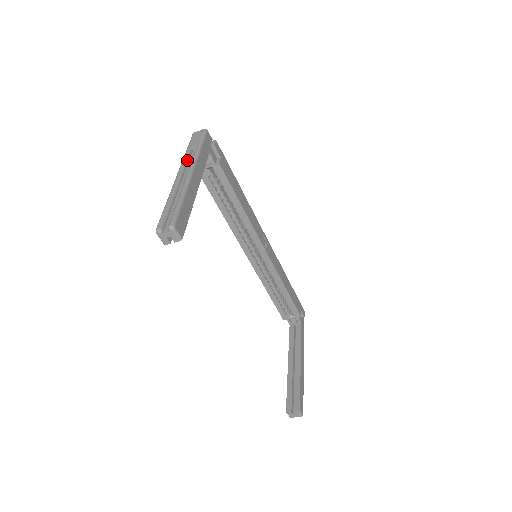
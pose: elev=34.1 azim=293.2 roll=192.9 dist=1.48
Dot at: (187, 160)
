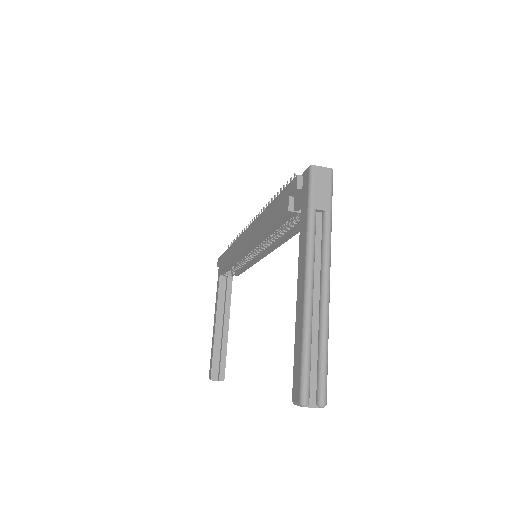
Dot at: (315, 240)
